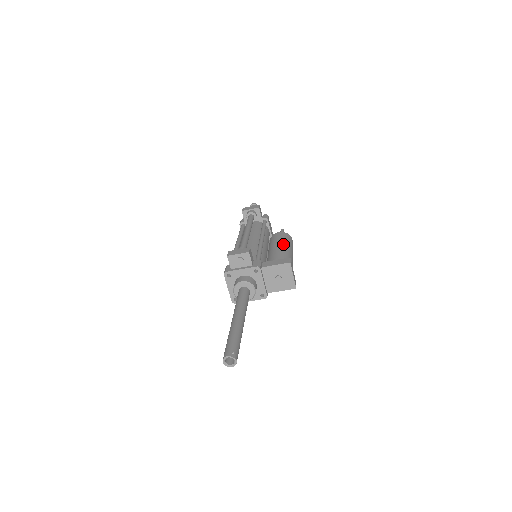
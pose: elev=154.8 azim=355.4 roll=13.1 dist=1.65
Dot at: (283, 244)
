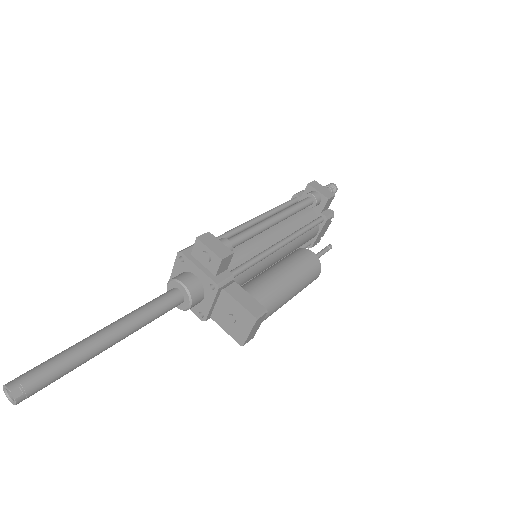
Dot at: (293, 276)
